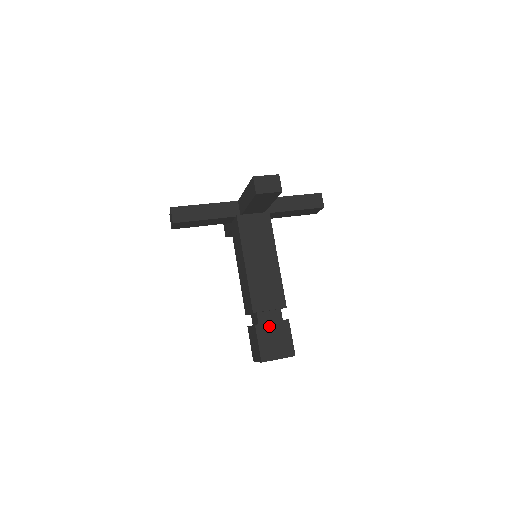
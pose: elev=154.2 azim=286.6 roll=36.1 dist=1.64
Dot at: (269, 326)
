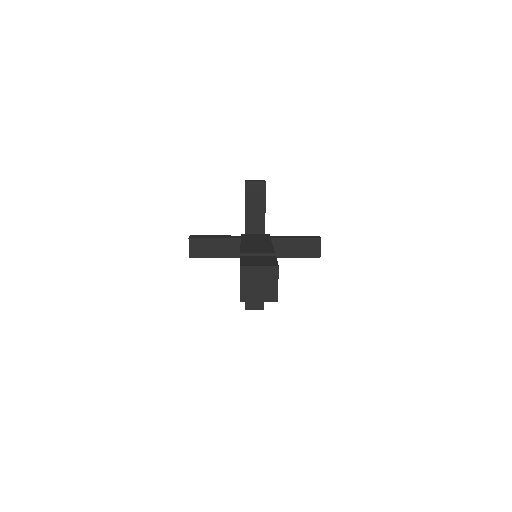
Dot at: (254, 257)
